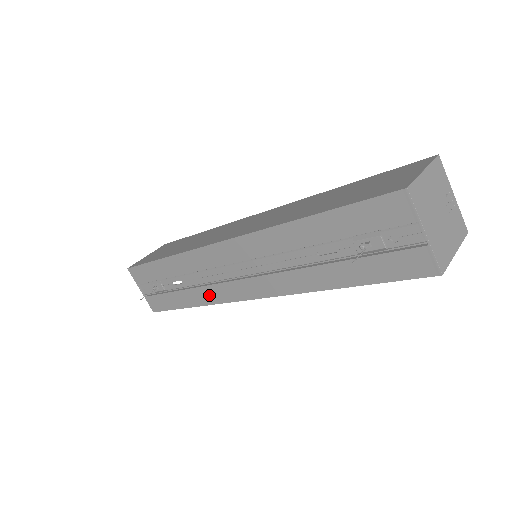
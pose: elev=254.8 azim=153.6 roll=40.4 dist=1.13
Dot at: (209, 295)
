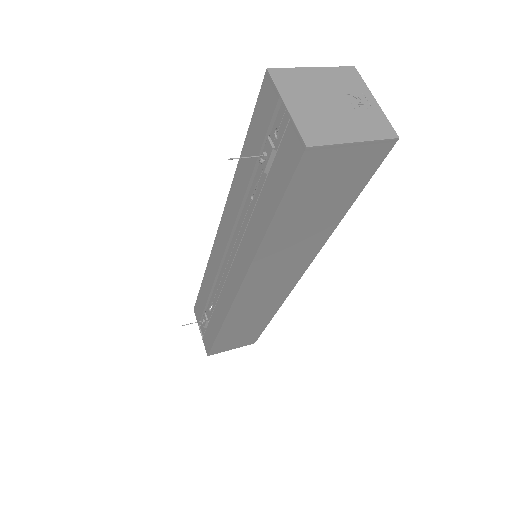
Dot at: (222, 307)
